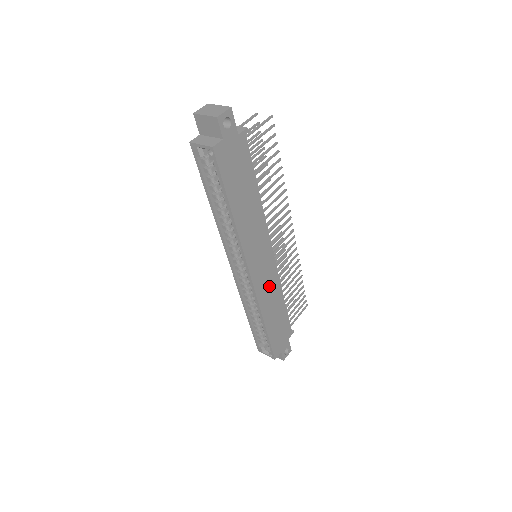
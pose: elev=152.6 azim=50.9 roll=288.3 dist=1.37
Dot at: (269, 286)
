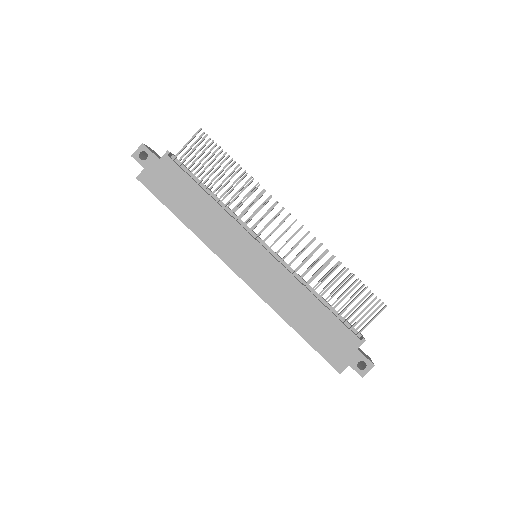
Dot at: (277, 284)
